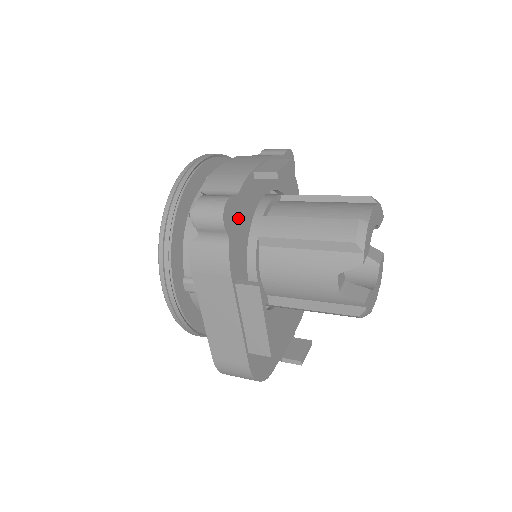
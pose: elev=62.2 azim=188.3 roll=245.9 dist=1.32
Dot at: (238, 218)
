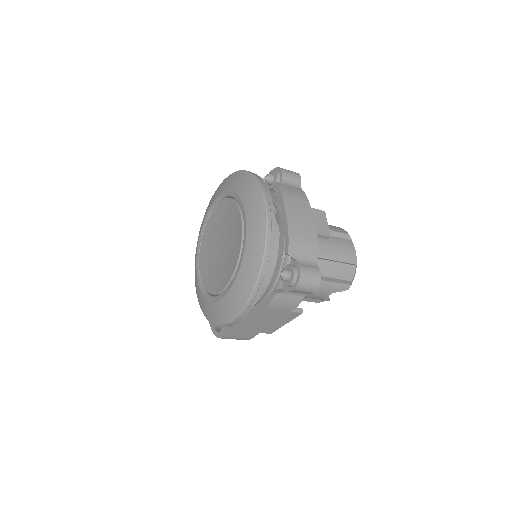
Dot at: occluded
